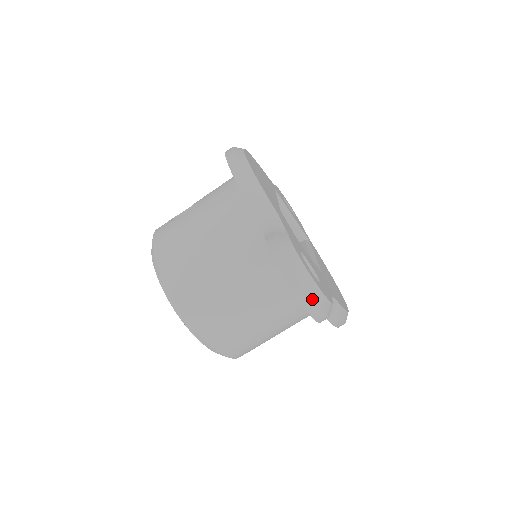
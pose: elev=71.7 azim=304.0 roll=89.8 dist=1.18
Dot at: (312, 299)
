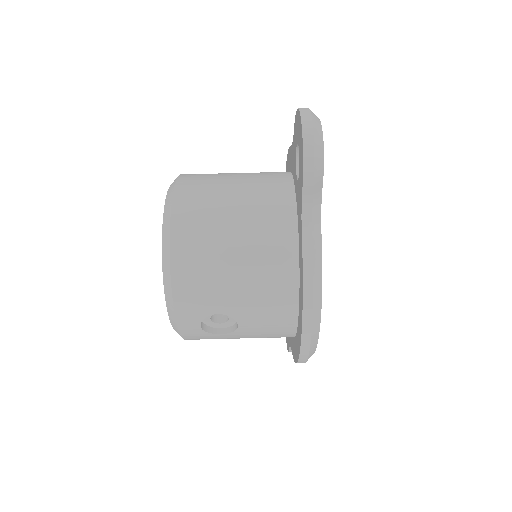
Dot at: (313, 122)
